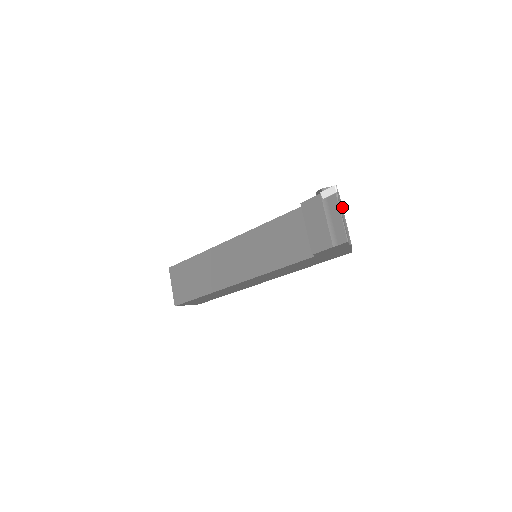
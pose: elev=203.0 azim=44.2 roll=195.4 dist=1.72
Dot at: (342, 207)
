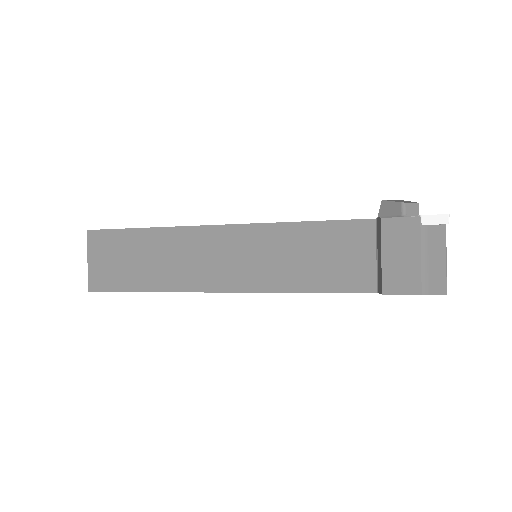
Dot at: occluded
